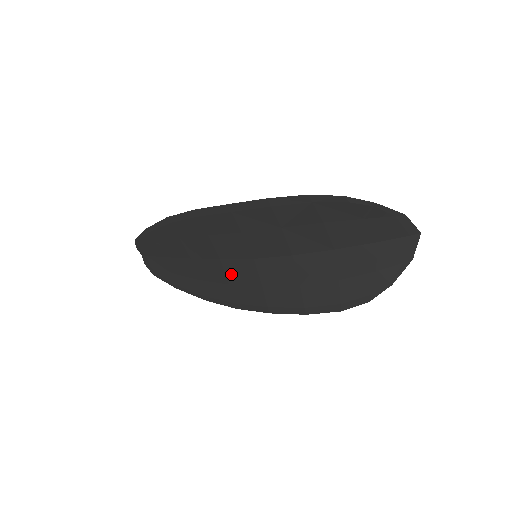
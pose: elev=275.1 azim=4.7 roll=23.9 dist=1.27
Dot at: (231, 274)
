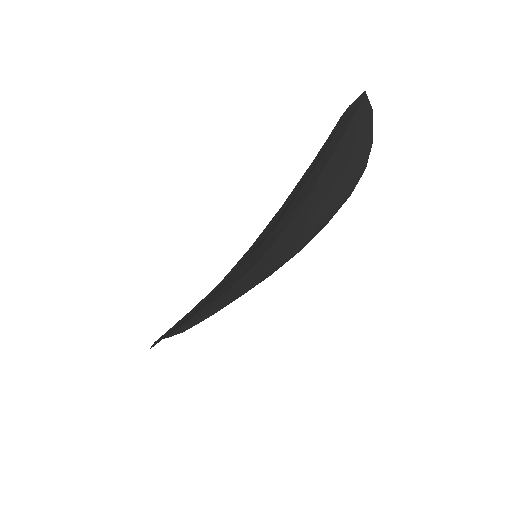
Dot at: (248, 279)
